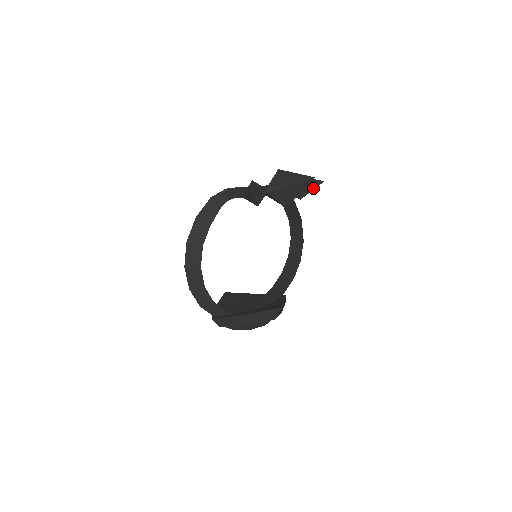
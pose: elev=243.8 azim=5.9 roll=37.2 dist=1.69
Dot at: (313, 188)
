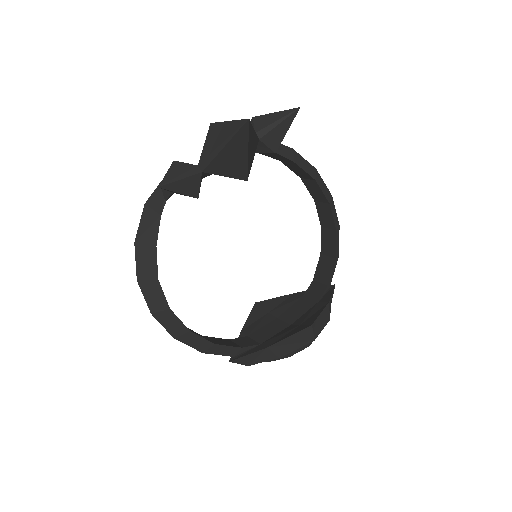
Dot at: (286, 127)
